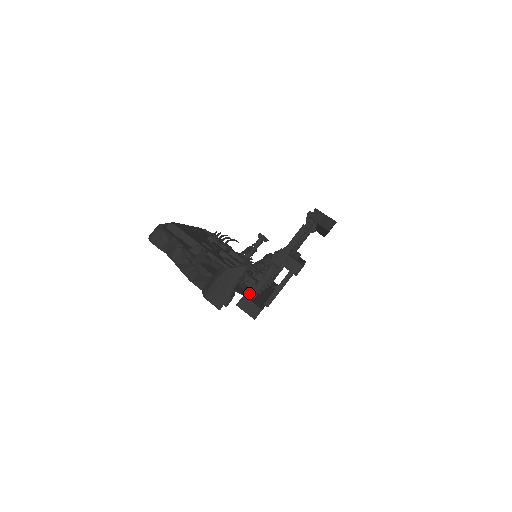
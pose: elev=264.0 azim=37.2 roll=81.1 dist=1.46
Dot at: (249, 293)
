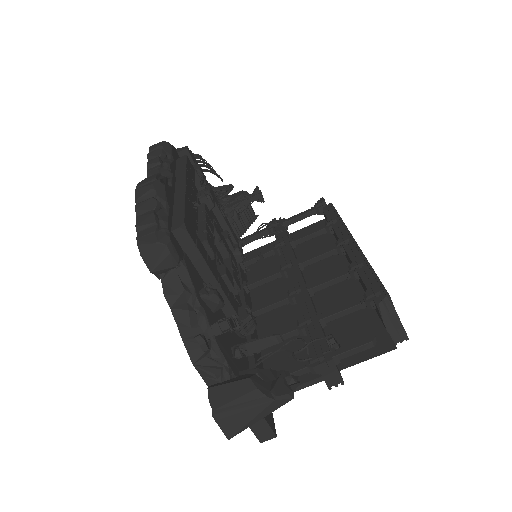
Dot at: occluded
